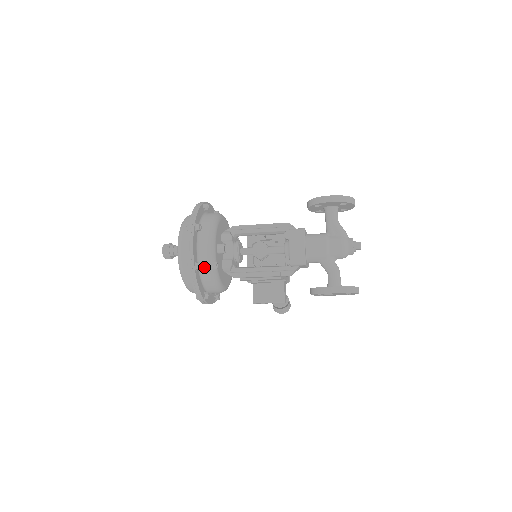
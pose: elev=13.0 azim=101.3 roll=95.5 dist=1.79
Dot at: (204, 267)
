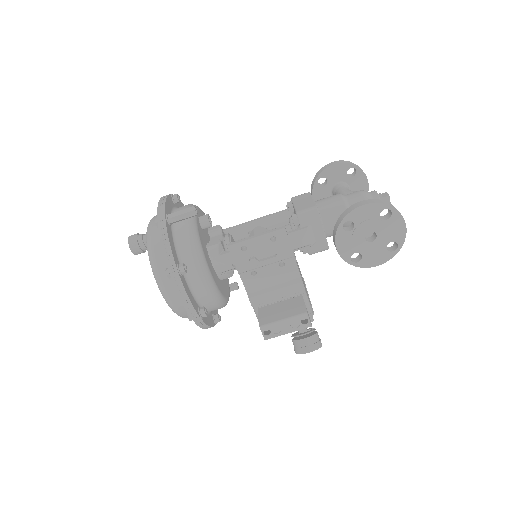
Dot at: (178, 213)
